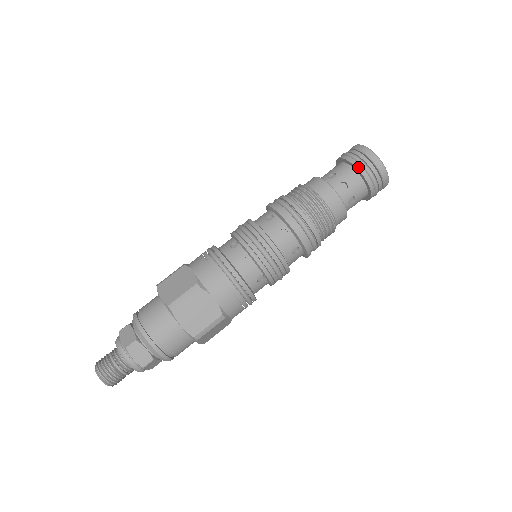
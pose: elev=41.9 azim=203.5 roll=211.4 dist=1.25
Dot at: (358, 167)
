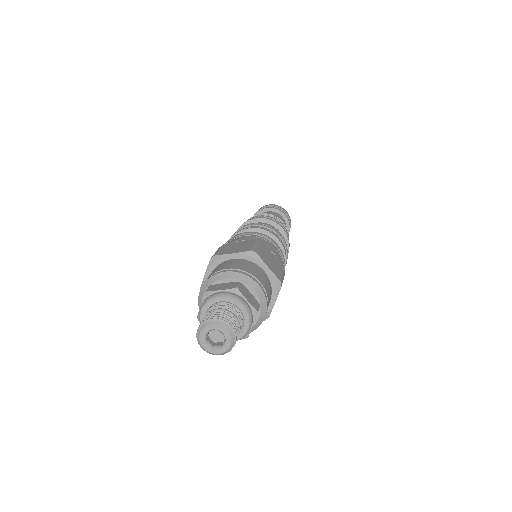
Dot at: (278, 209)
